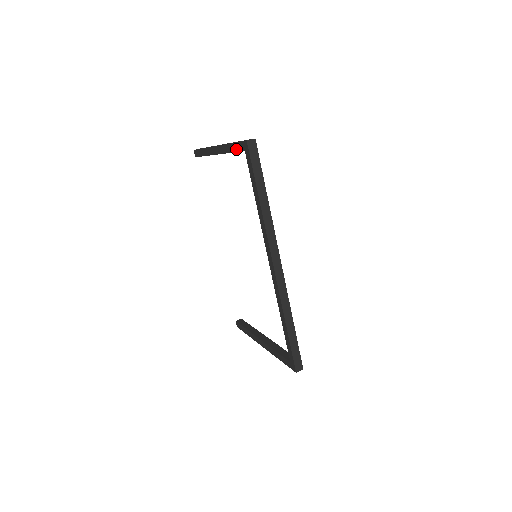
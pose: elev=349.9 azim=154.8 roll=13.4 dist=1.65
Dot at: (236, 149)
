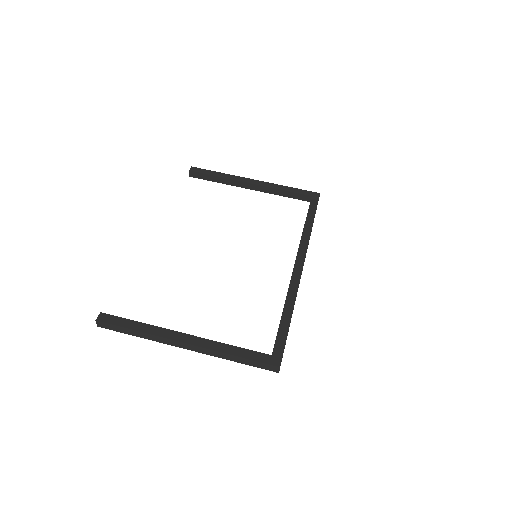
Dot at: occluded
